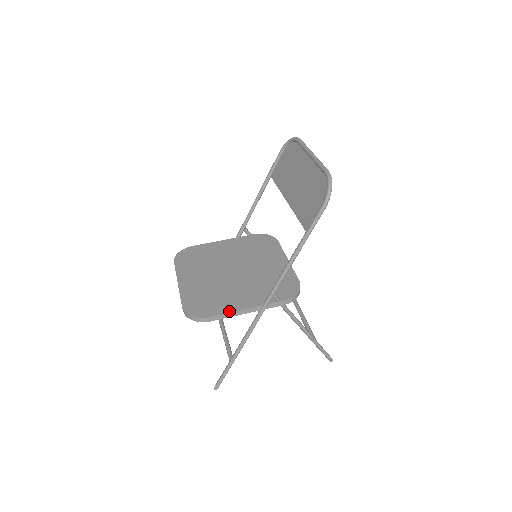
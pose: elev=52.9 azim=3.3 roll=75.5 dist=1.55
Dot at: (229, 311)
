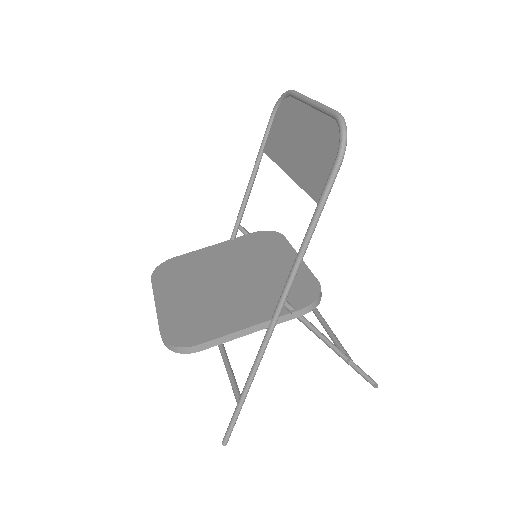
Dot at: (225, 333)
